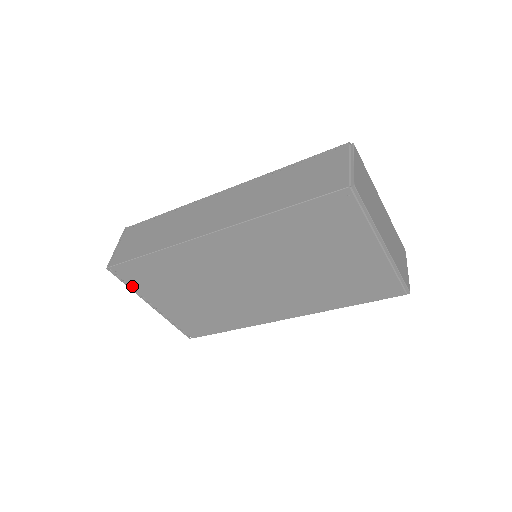
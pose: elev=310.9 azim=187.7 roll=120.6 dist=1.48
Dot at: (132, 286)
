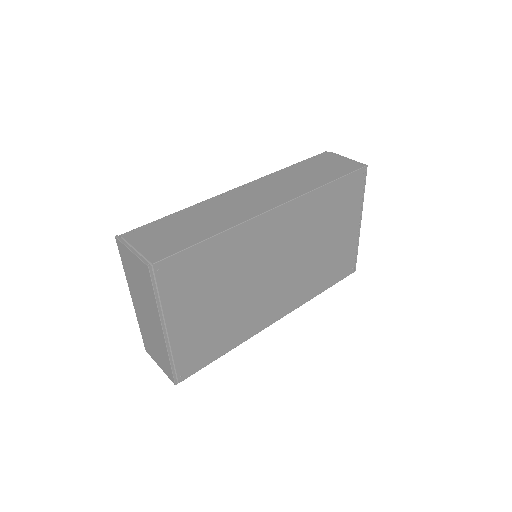
Dot at: (161, 296)
